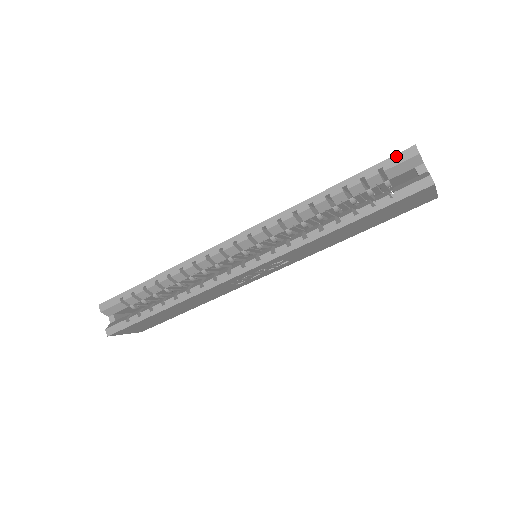
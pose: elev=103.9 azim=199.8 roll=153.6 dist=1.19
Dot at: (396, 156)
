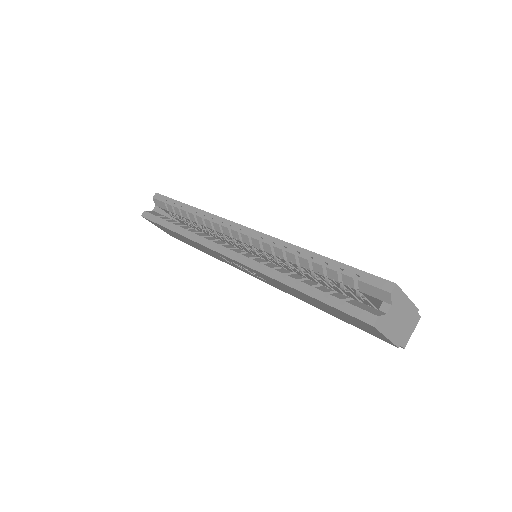
Dot at: (376, 277)
